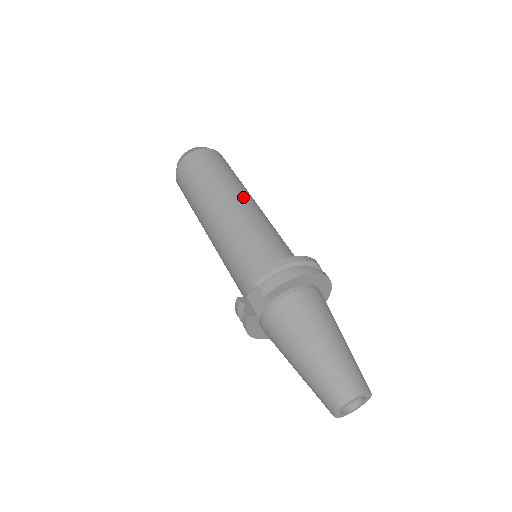
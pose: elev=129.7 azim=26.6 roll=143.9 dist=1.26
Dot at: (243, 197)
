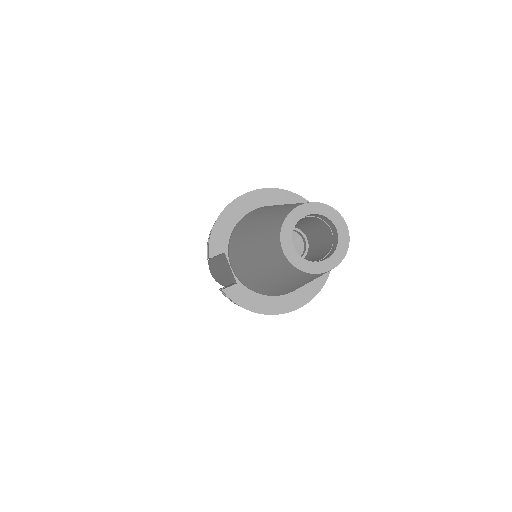
Dot at: occluded
